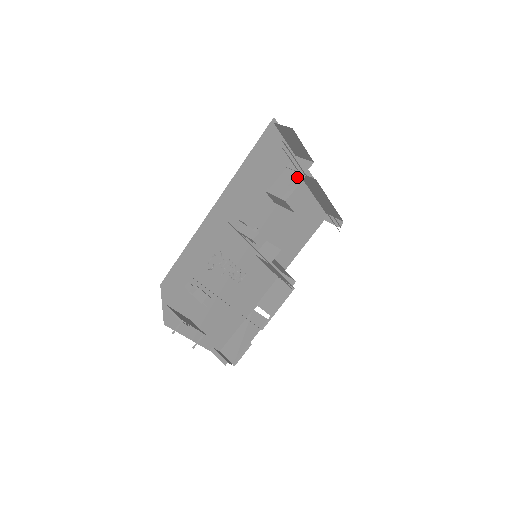
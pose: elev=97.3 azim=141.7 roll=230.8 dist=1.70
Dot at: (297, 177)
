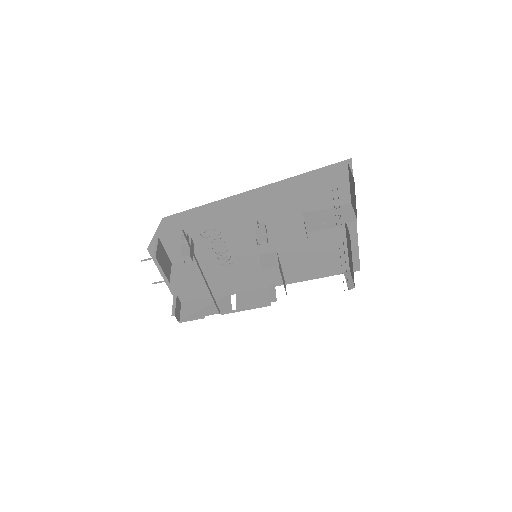
Dot at: (334, 221)
